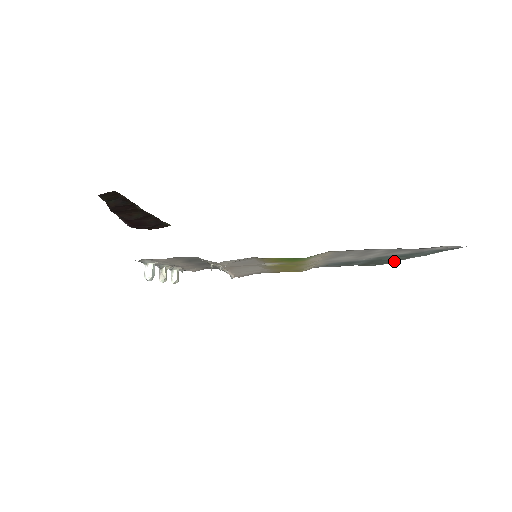
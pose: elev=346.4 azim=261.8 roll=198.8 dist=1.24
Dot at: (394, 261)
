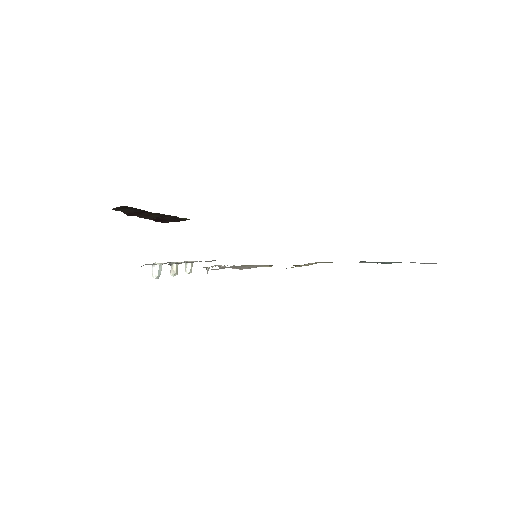
Dot at: occluded
